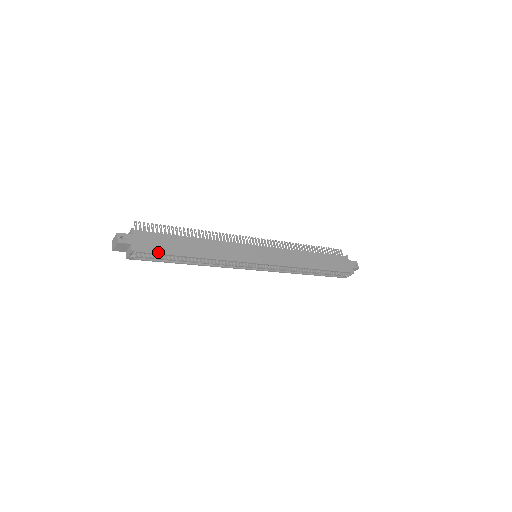
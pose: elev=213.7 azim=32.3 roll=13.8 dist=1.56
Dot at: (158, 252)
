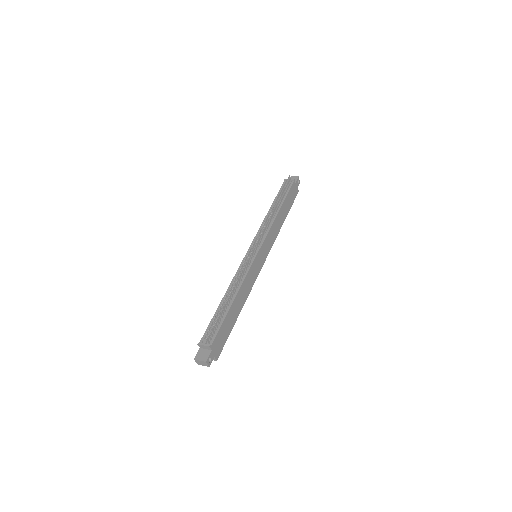
Dot at: occluded
